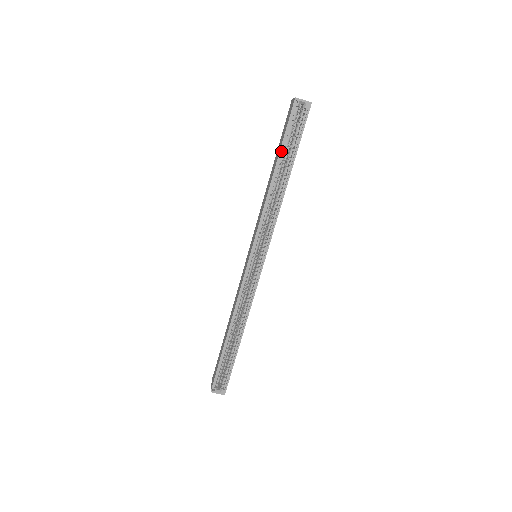
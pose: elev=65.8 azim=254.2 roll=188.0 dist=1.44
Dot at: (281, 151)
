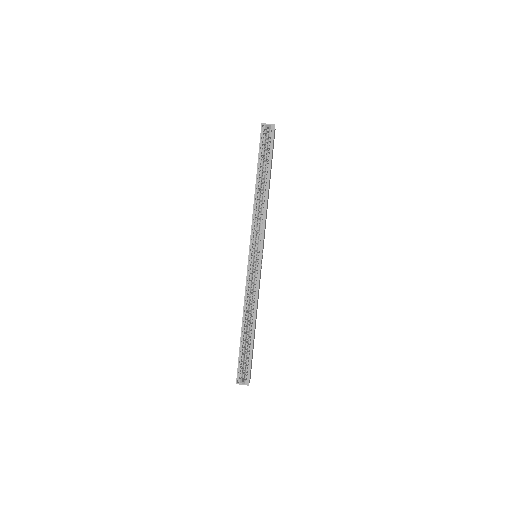
Dot at: (259, 165)
